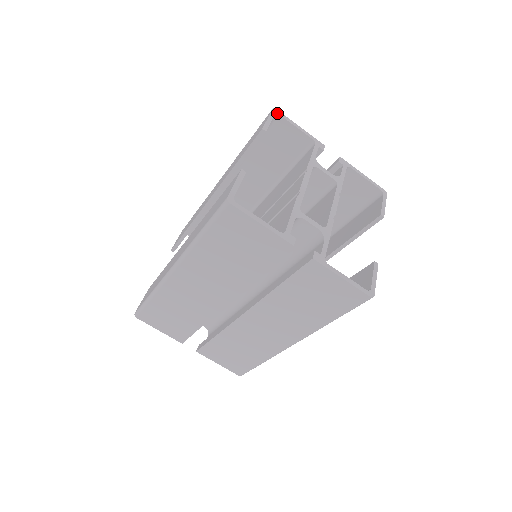
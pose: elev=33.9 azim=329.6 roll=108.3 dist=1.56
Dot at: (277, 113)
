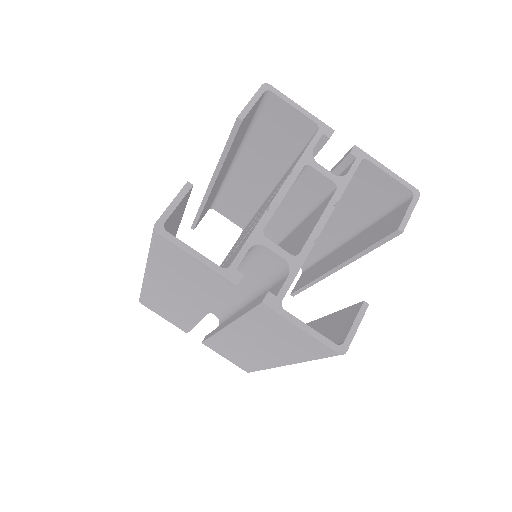
Dot at: (268, 89)
